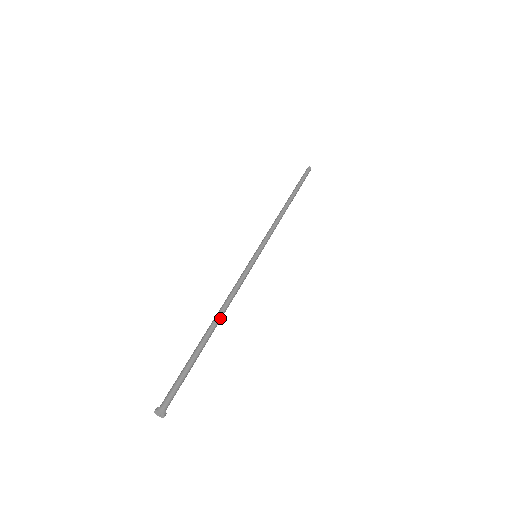
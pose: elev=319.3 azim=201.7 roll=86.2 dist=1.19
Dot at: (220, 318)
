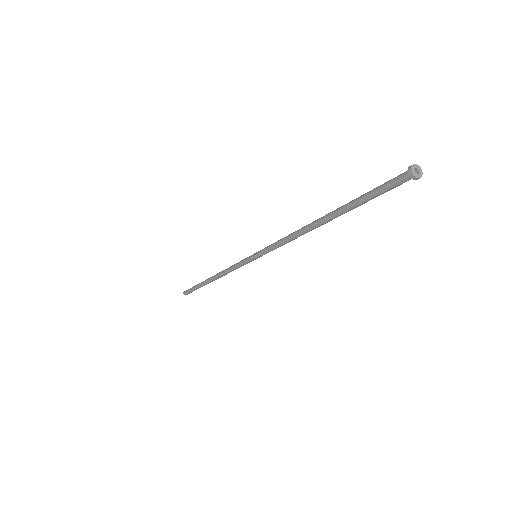
Dot at: occluded
